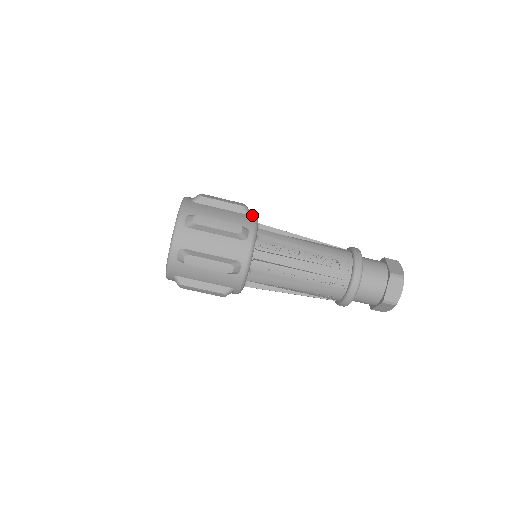
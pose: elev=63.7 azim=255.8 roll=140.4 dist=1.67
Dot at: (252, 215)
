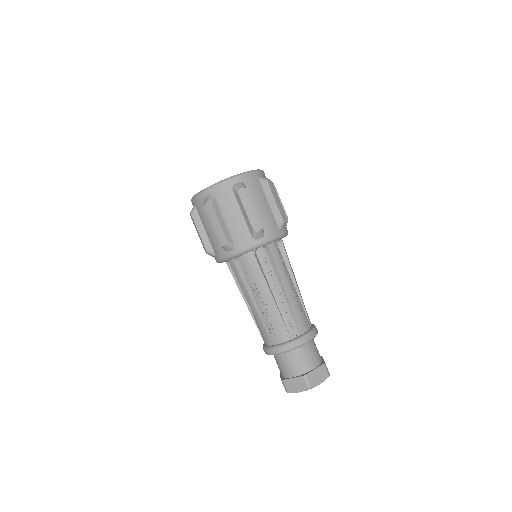
Dot at: occluded
